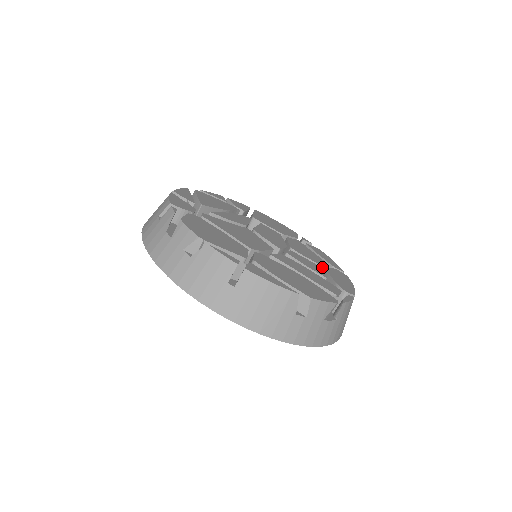
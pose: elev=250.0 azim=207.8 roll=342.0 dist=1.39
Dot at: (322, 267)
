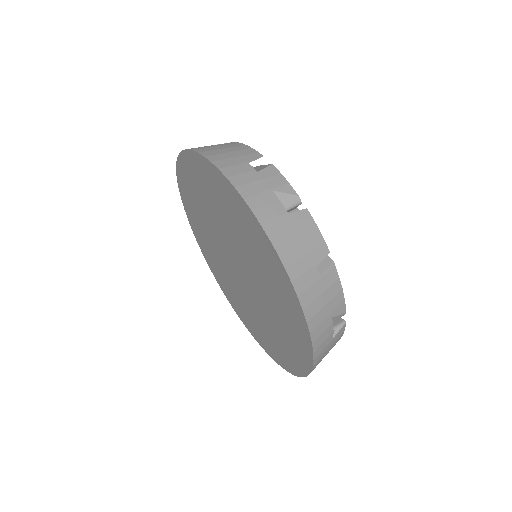
Dot at: occluded
